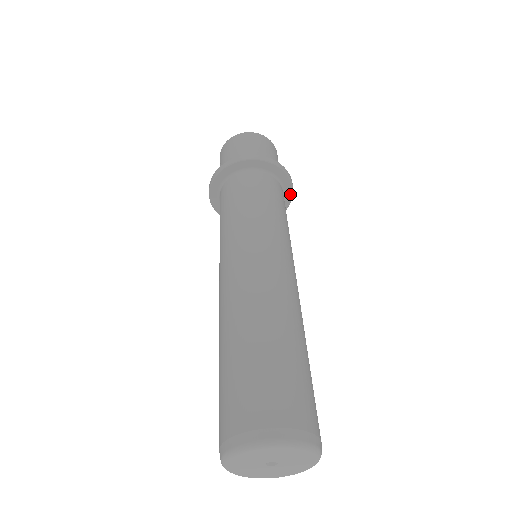
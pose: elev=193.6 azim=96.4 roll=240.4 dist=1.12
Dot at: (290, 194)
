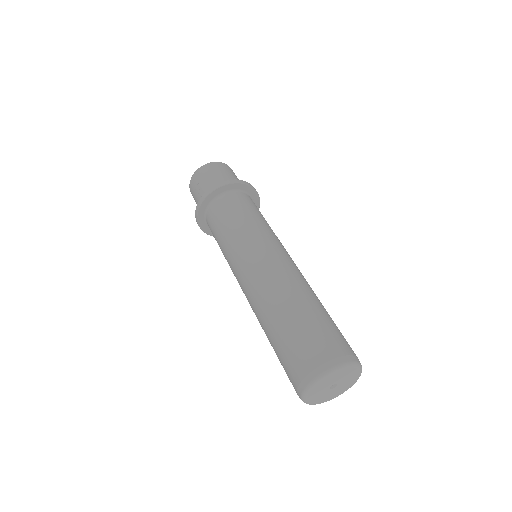
Dot at: occluded
